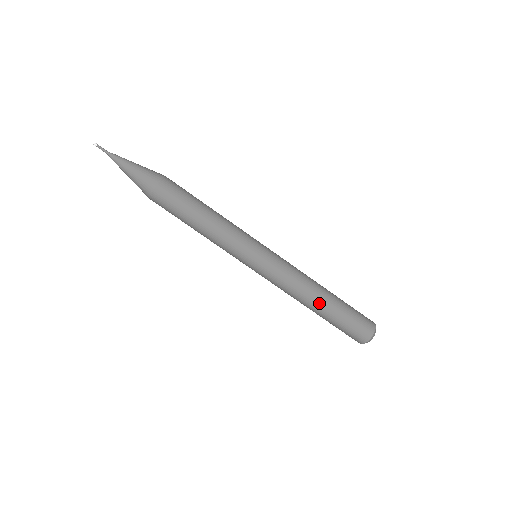
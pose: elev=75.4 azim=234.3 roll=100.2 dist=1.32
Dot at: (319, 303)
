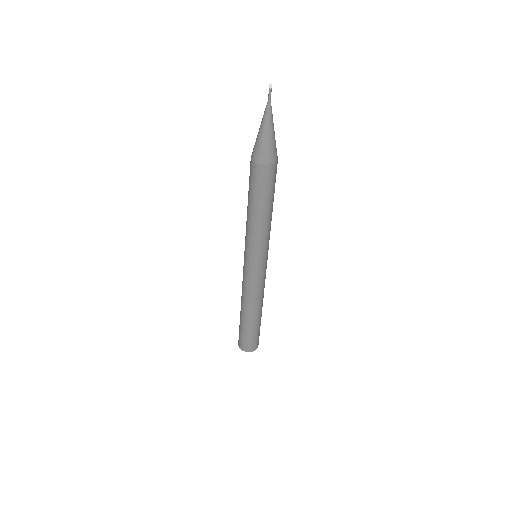
Dot at: (260, 312)
